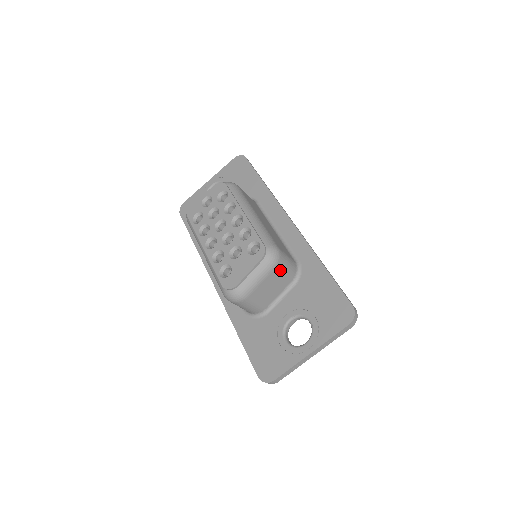
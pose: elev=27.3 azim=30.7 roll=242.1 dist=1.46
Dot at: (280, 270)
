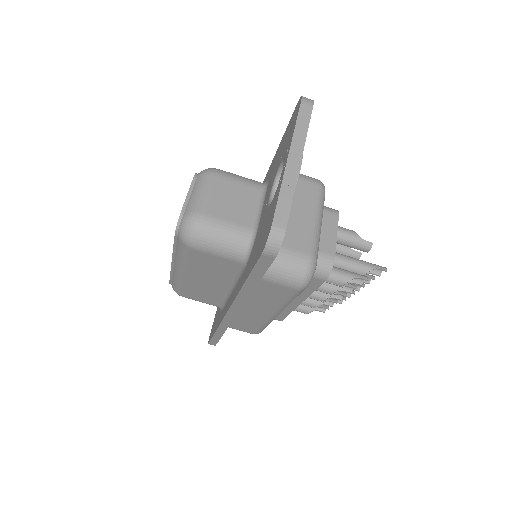
Dot at: (227, 178)
